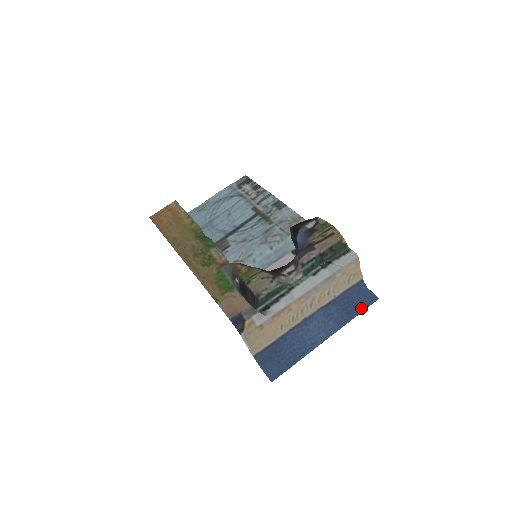
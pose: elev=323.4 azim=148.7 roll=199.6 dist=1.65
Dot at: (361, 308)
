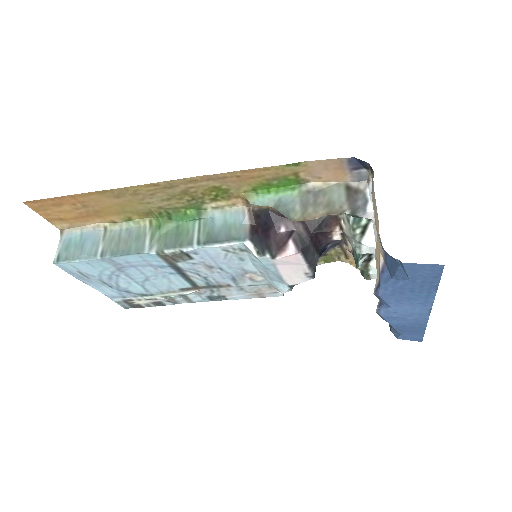
Dot at: (418, 333)
